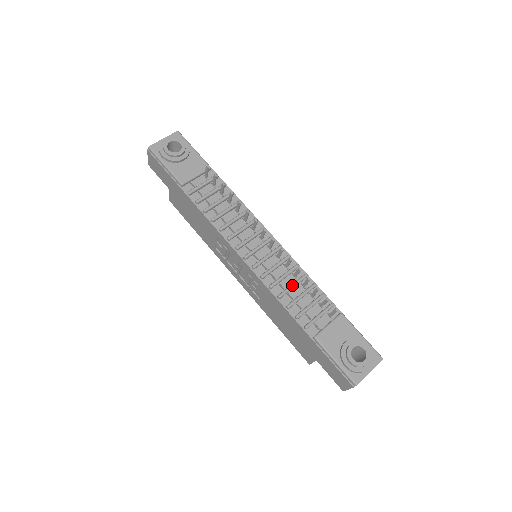
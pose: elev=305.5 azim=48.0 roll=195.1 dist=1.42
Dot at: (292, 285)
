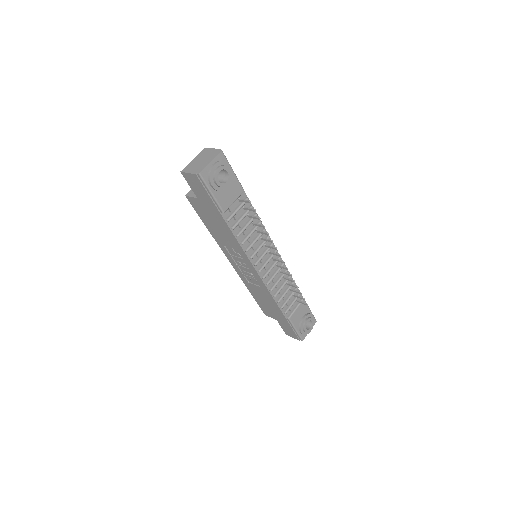
Dot at: occluded
